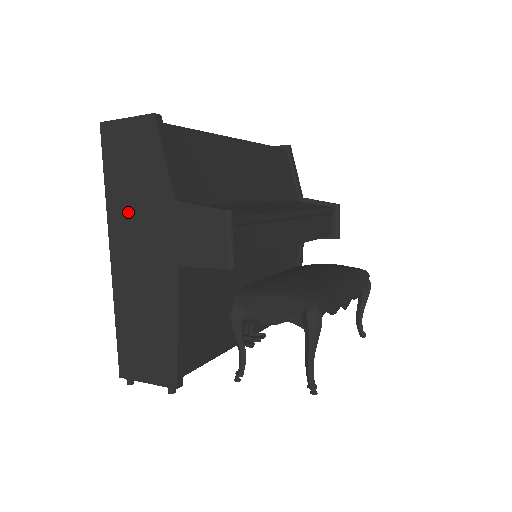
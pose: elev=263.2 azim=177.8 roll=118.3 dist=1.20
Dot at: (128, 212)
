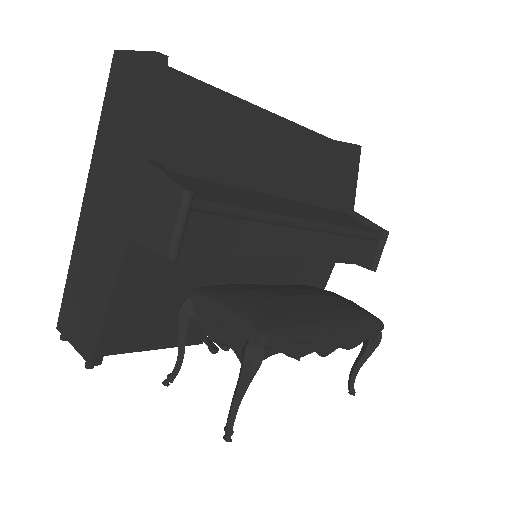
Dot at: (108, 157)
